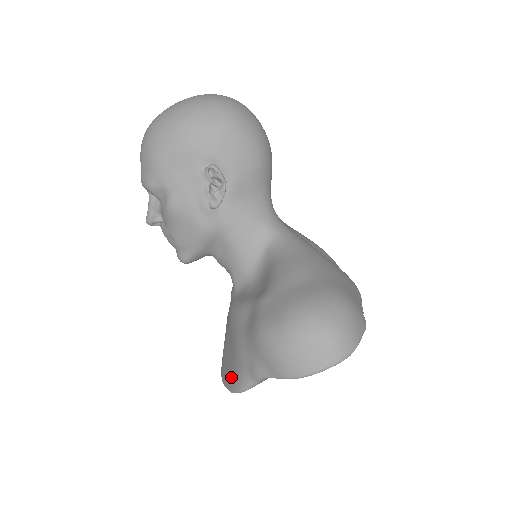
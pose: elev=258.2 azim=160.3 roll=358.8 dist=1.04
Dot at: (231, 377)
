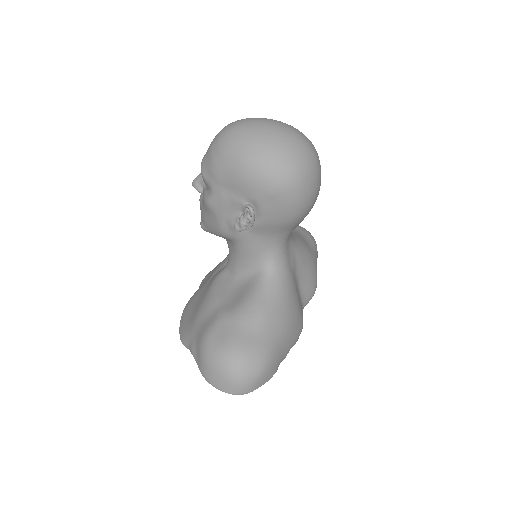
Dot at: (184, 326)
